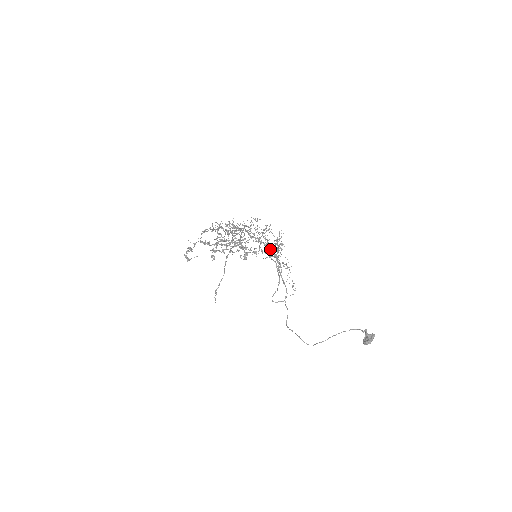
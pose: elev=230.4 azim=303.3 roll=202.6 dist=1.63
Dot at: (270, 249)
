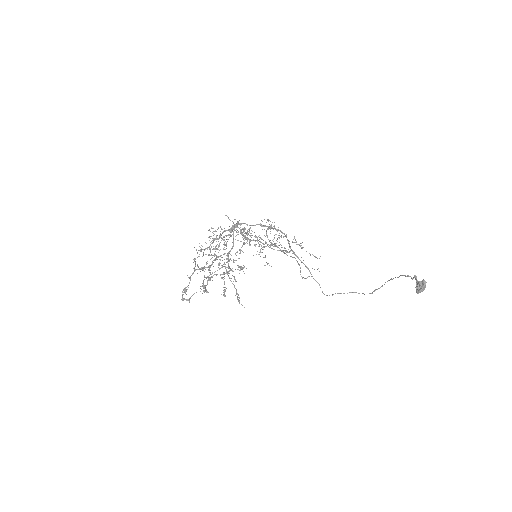
Dot at: (276, 229)
